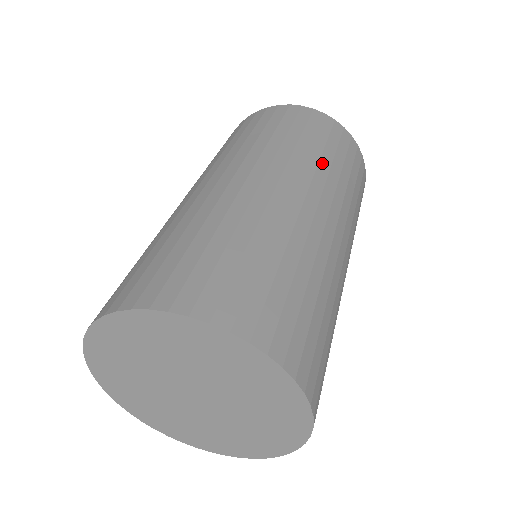
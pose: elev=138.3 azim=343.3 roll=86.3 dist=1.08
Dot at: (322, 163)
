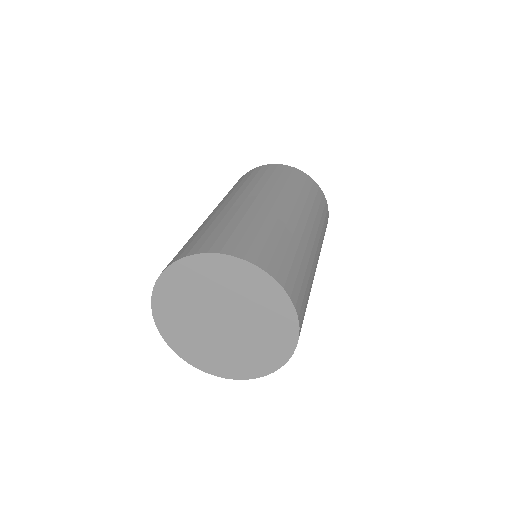
Dot at: (277, 185)
